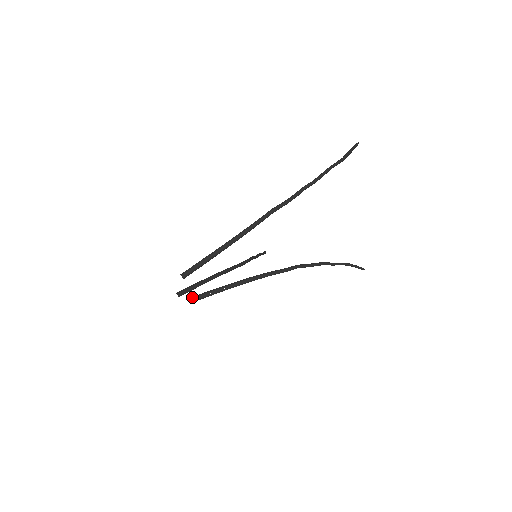
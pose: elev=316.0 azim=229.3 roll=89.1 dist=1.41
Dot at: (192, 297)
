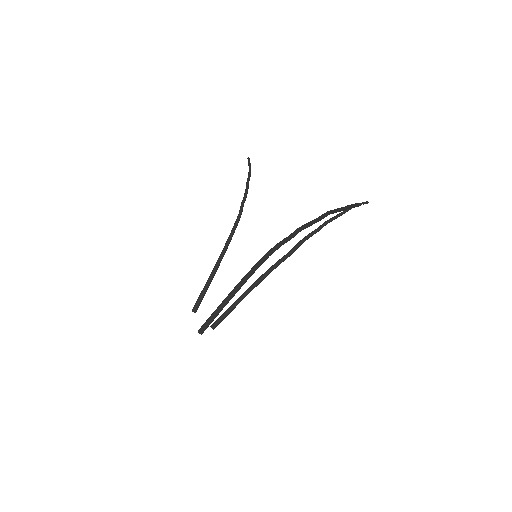
Dot at: (213, 327)
